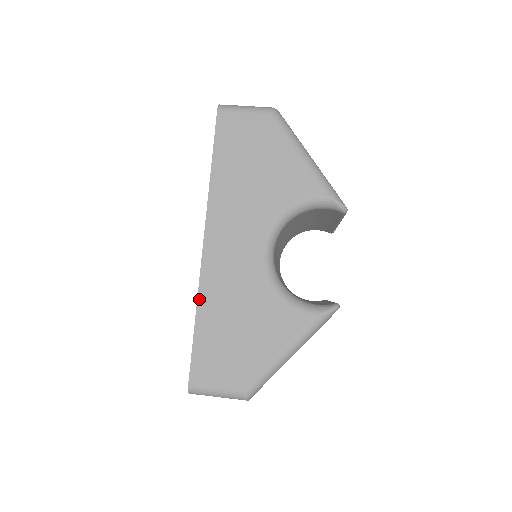
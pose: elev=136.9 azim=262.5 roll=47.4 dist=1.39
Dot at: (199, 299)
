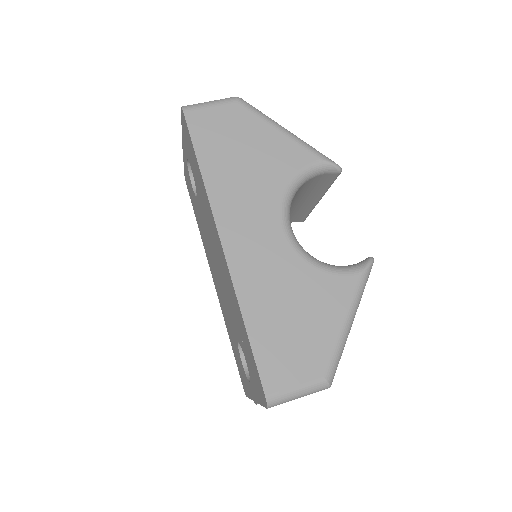
Dot at: (240, 301)
